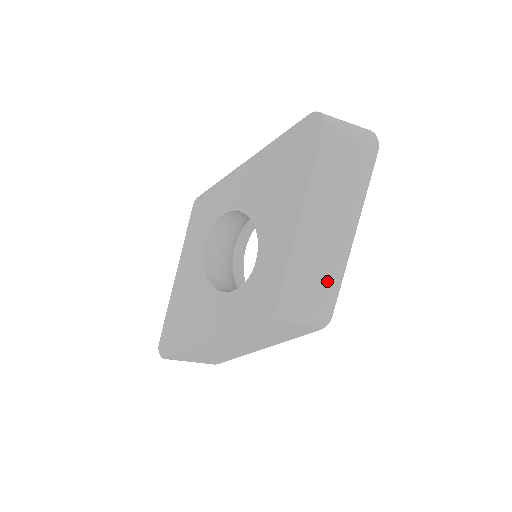
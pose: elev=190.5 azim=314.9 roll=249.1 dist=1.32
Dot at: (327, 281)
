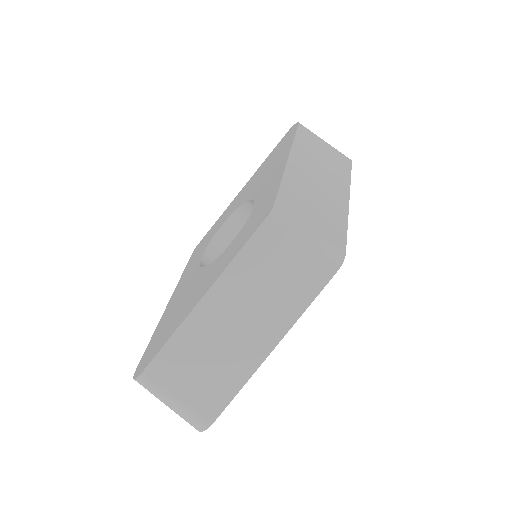
Dot at: (329, 219)
